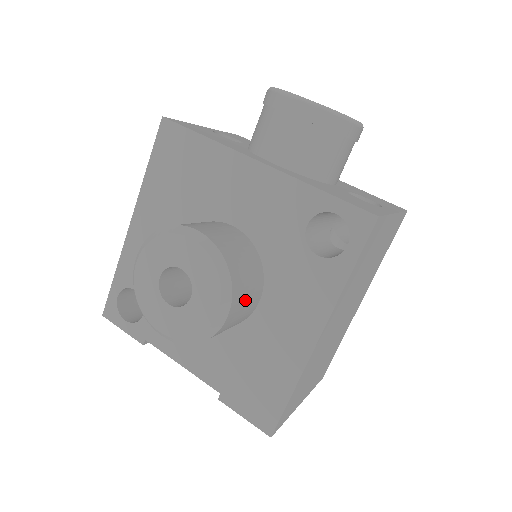
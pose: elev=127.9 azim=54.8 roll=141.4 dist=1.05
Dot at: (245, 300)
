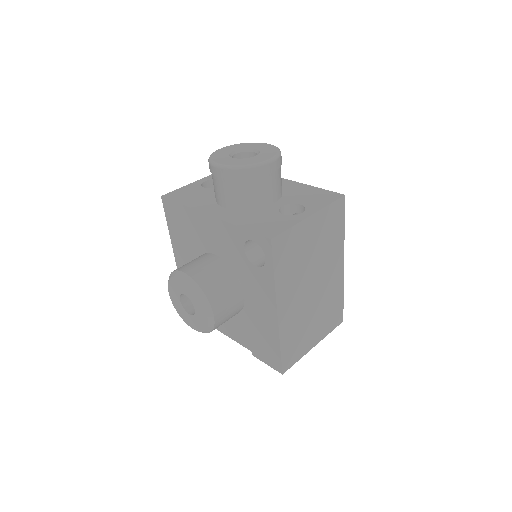
Dot at: (226, 302)
